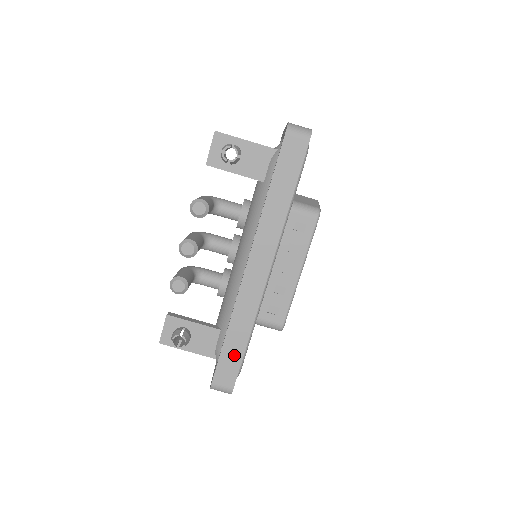
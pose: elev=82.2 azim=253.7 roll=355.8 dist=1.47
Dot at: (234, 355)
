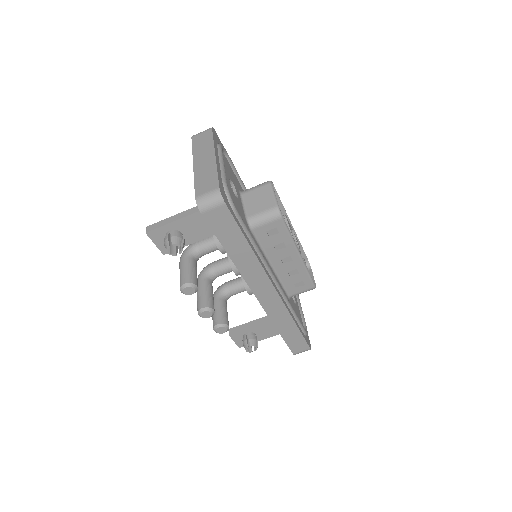
Dot at: (294, 336)
